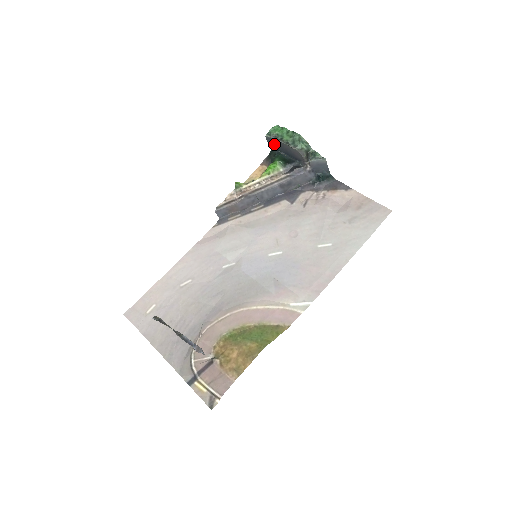
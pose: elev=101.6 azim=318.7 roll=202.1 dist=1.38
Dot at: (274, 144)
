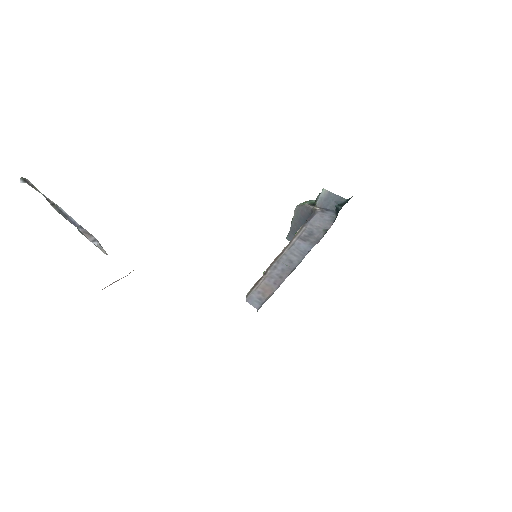
Dot at: occluded
